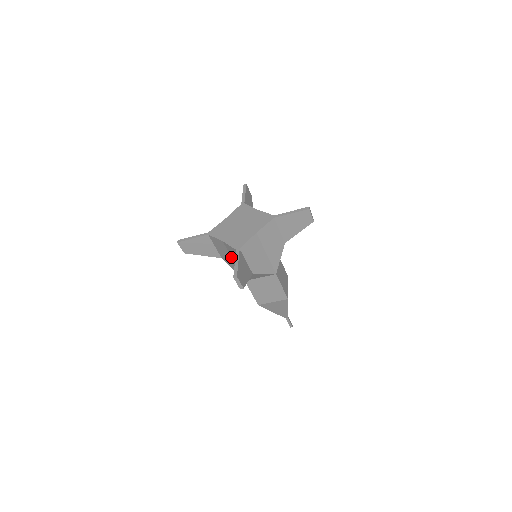
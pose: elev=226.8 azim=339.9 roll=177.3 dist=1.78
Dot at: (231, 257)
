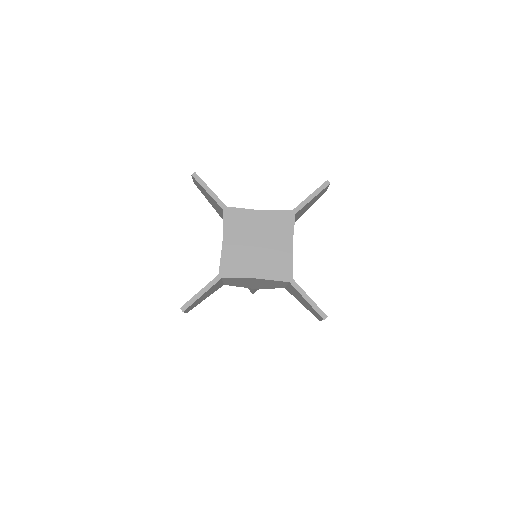
Dot at: occluded
